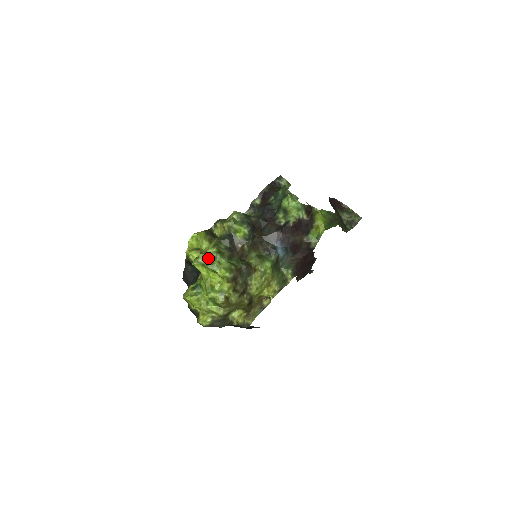
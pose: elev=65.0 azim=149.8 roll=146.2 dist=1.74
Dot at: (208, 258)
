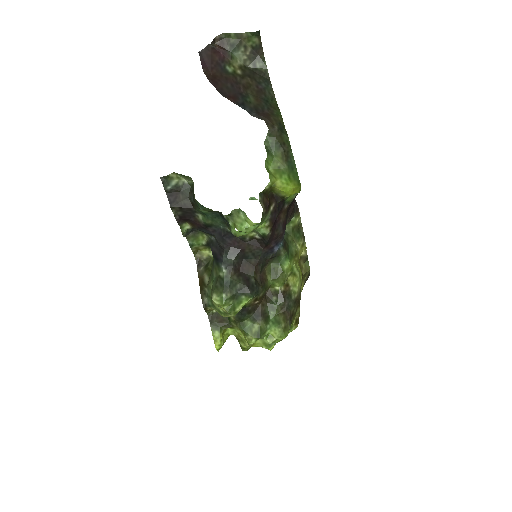
Dot at: (255, 344)
